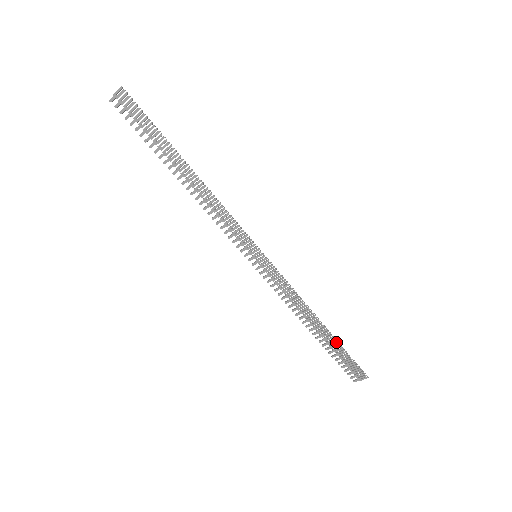
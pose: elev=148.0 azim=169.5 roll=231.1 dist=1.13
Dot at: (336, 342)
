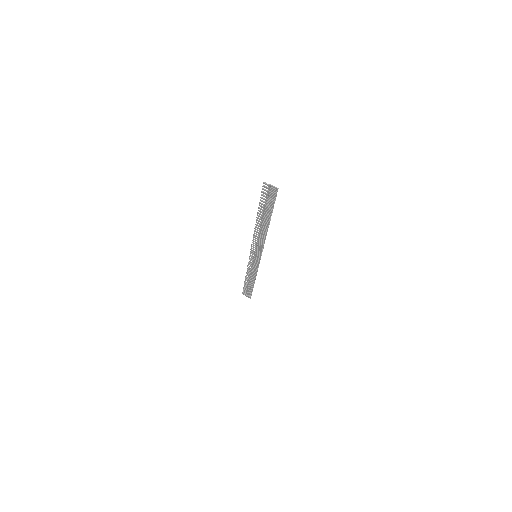
Dot at: (252, 287)
